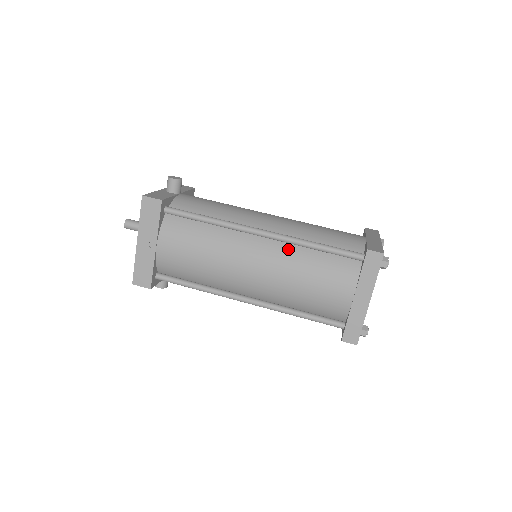
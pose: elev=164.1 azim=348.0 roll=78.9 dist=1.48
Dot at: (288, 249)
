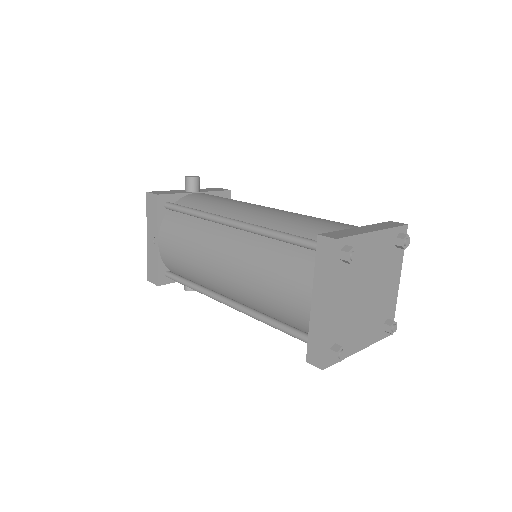
Dot at: (253, 240)
